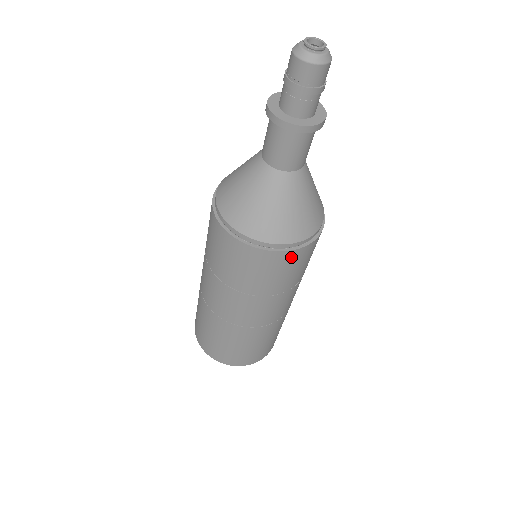
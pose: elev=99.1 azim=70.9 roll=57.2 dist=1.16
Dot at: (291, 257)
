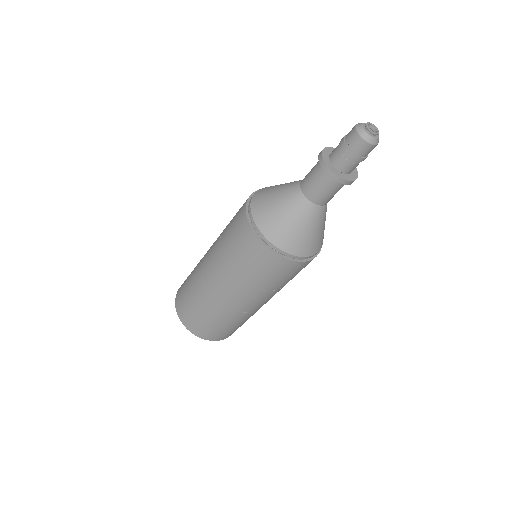
Dot at: (278, 262)
